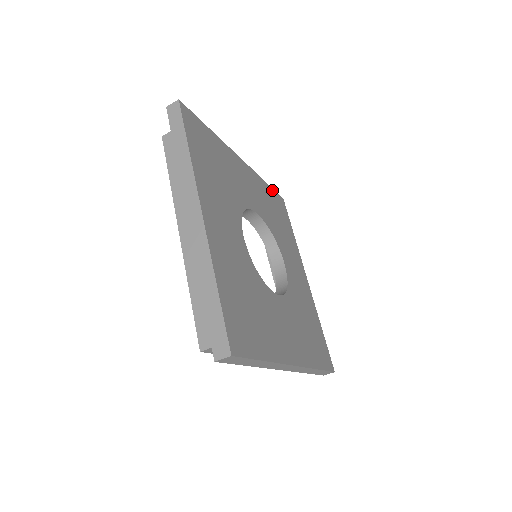
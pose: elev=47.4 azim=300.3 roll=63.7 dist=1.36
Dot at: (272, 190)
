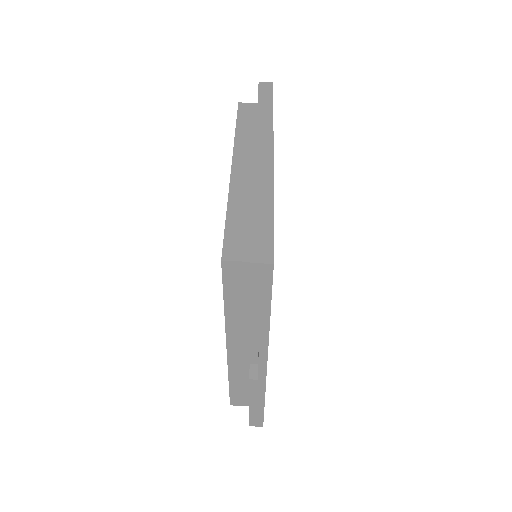
Dot at: occluded
